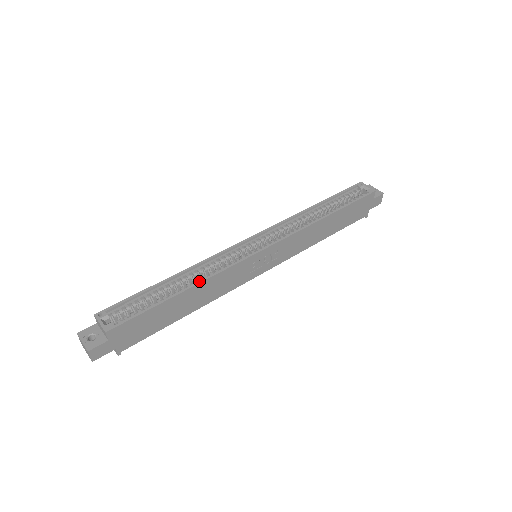
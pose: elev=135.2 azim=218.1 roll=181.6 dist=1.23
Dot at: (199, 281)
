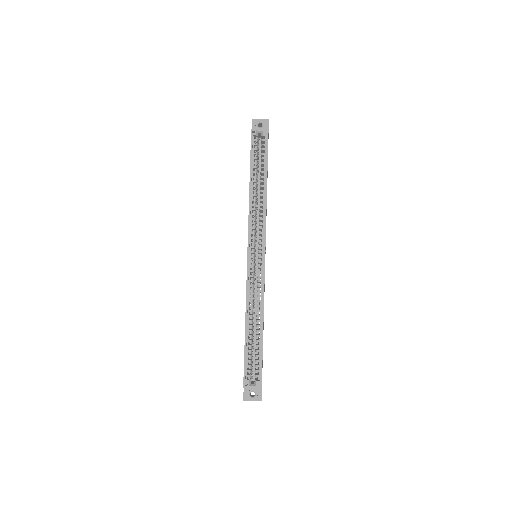
Dot at: (262, 314)
